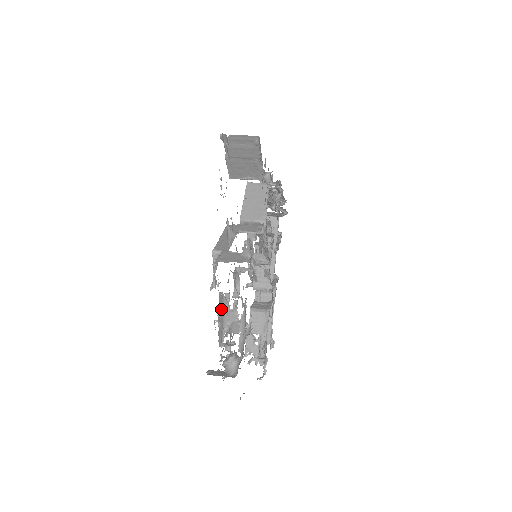
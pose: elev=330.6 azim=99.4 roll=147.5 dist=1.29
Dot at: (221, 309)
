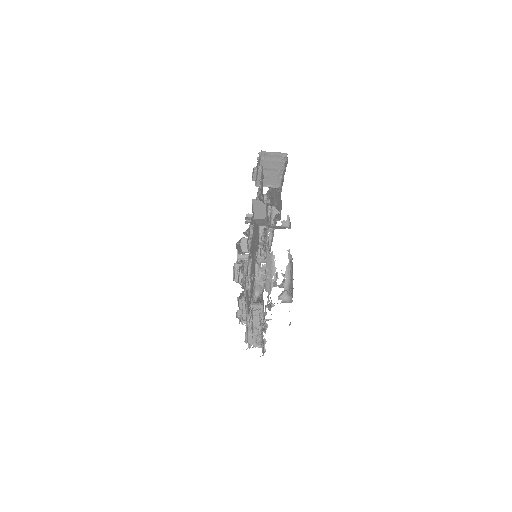
Dot at: (270, 264)
